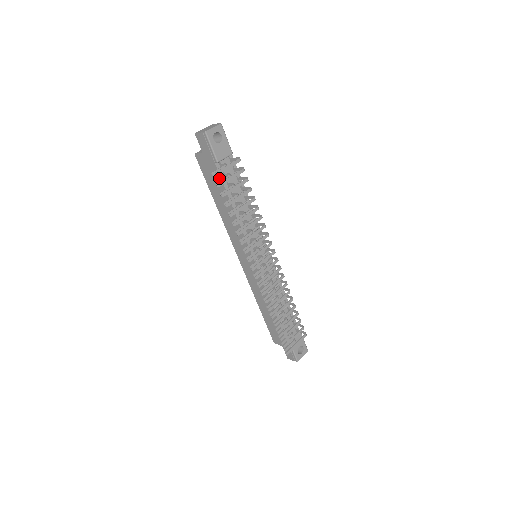
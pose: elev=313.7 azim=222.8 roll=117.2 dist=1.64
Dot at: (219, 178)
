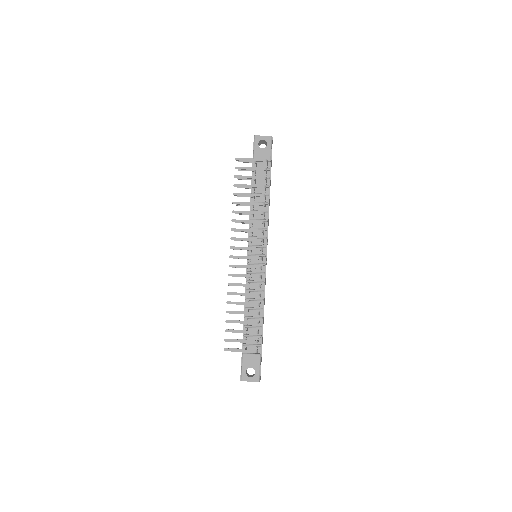
Dot at: (252, 174)
